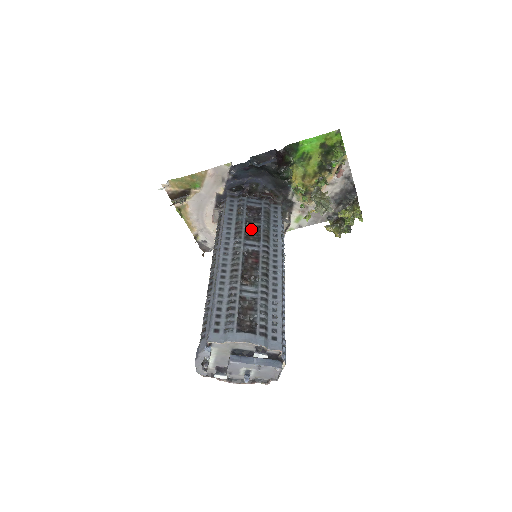
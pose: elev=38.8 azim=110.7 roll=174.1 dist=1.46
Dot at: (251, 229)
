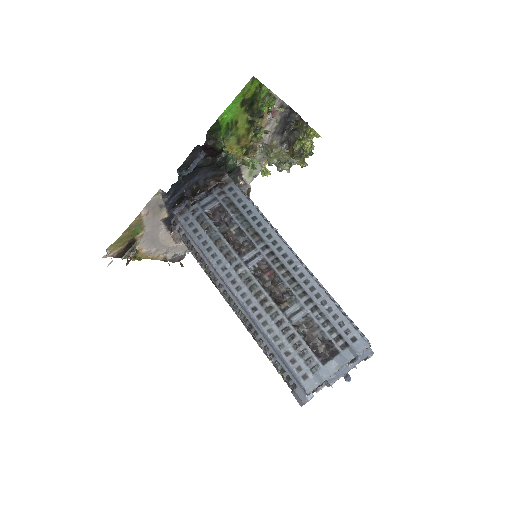
Dot at: (234, 239)
